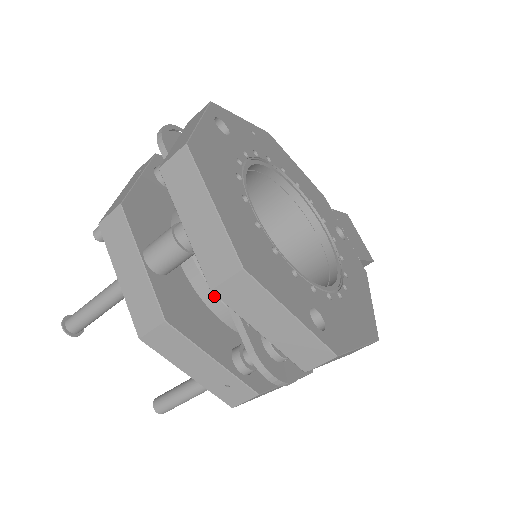
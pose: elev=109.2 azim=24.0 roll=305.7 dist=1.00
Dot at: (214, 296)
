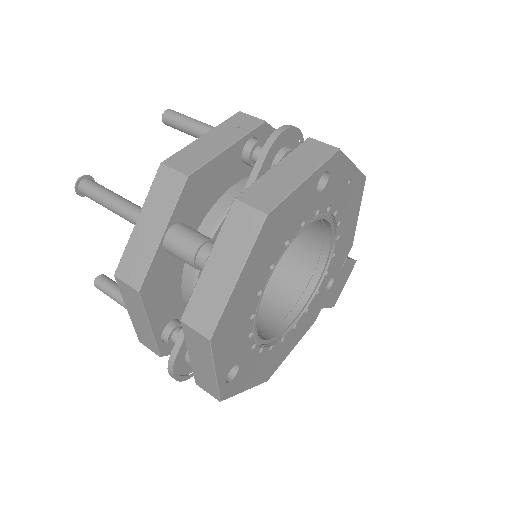
Dot at: (191, 285)
